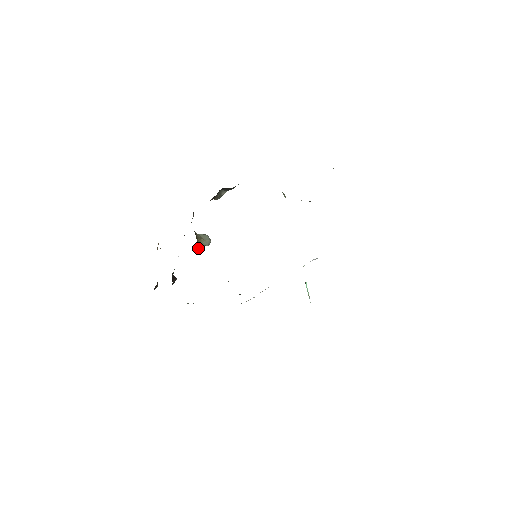
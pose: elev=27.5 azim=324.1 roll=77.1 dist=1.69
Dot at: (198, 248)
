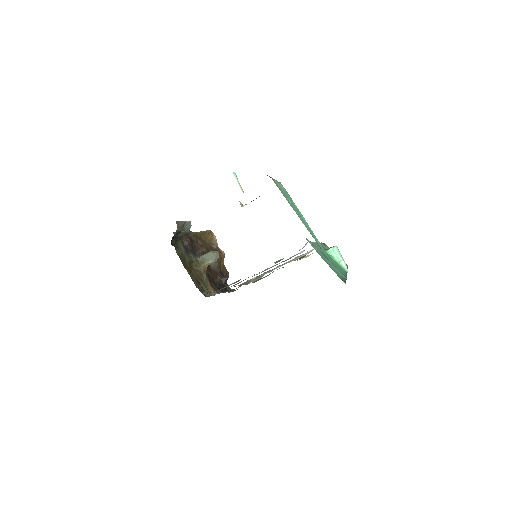
Dot at: (205, 273)
